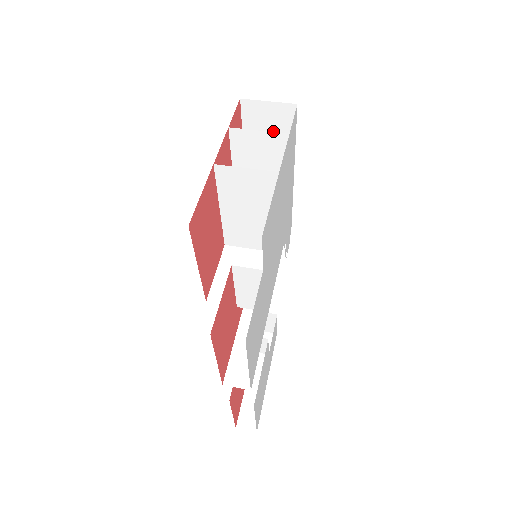
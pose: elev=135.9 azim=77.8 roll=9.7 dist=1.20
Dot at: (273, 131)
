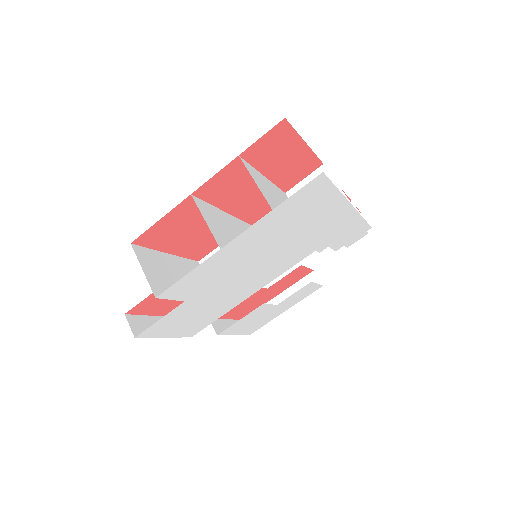
Dot at: occluded
